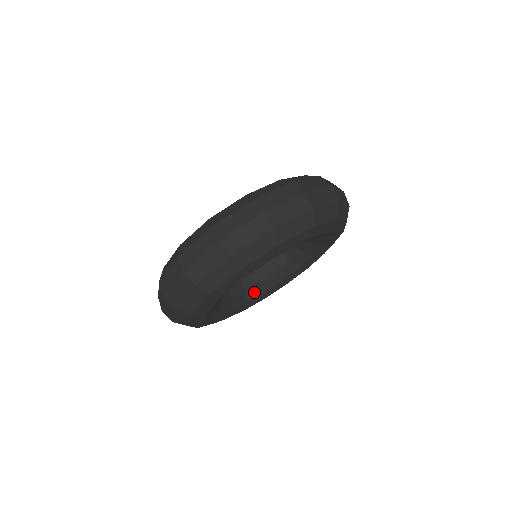
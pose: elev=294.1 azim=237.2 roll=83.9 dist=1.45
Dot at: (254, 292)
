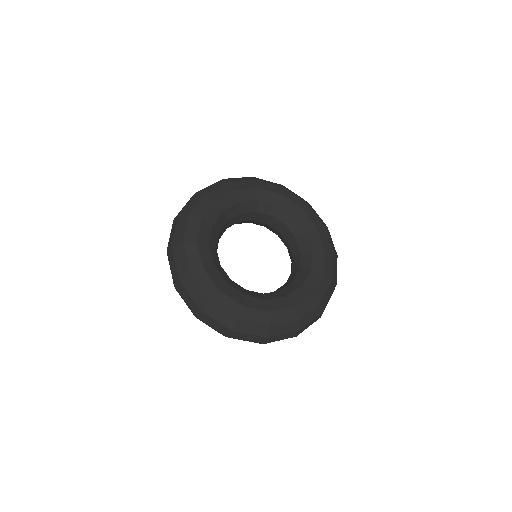
Dot at: occluded
